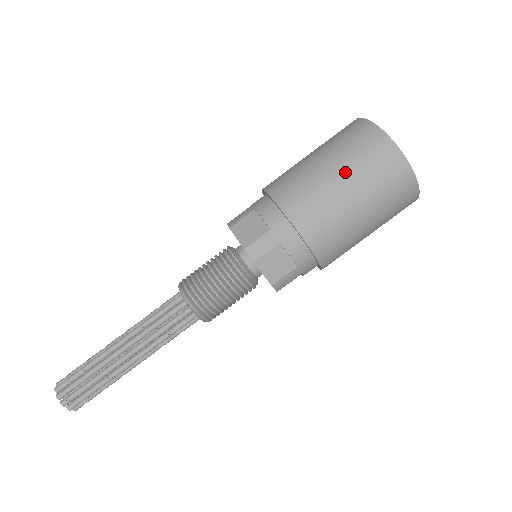
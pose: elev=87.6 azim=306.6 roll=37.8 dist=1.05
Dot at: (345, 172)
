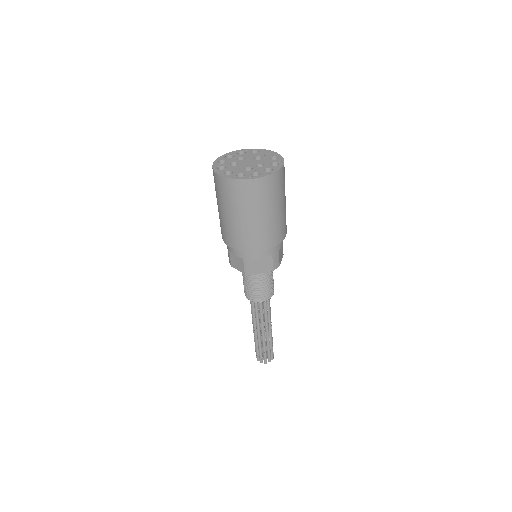
Dot at: (236, 212)
